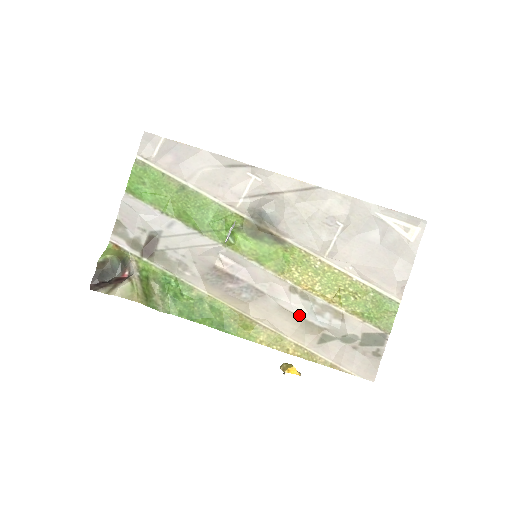
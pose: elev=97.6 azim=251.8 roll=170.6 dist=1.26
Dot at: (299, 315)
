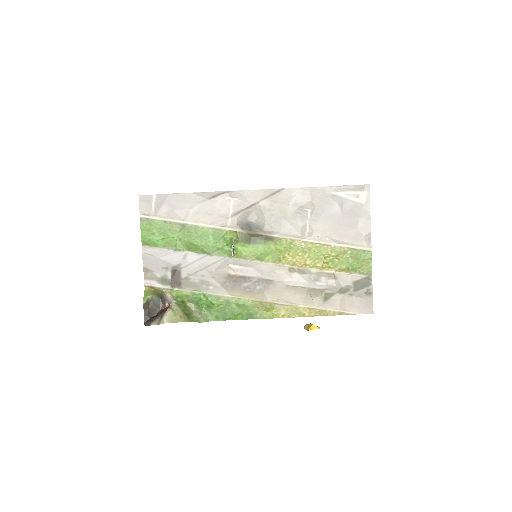
Dot at: (303, 287)
